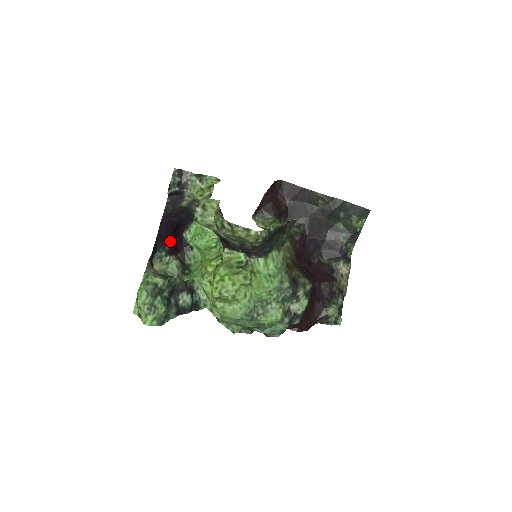
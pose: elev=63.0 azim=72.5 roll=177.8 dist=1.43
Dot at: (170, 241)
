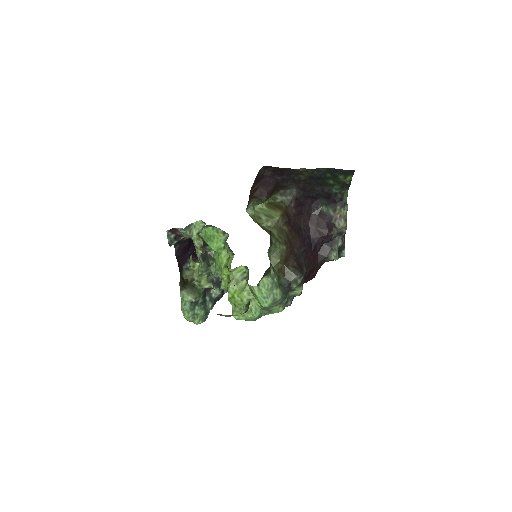
Dot at: (189, 255)
